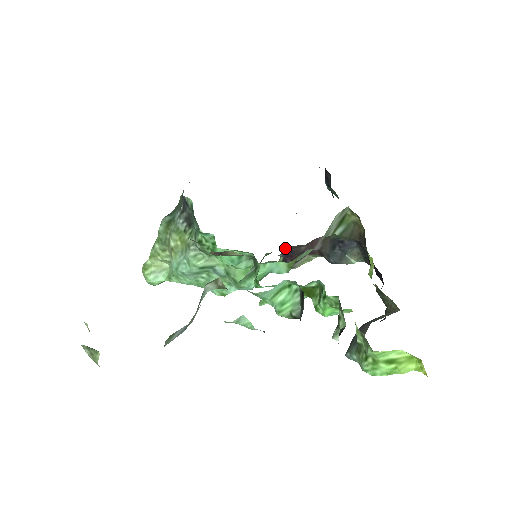
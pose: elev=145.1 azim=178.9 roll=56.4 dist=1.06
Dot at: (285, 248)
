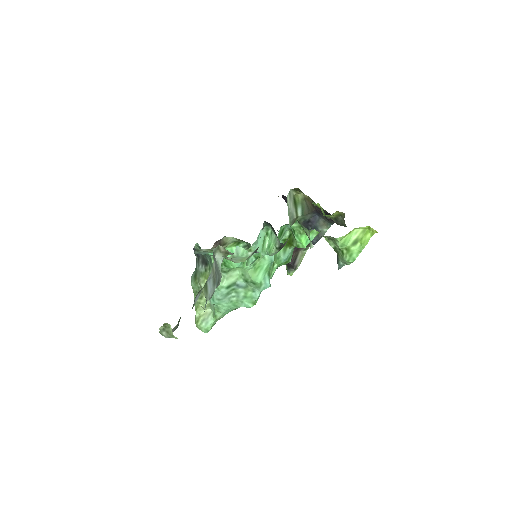
Dot at: occluded
